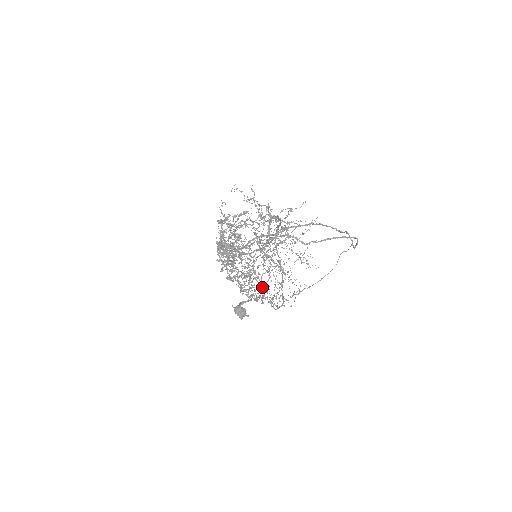
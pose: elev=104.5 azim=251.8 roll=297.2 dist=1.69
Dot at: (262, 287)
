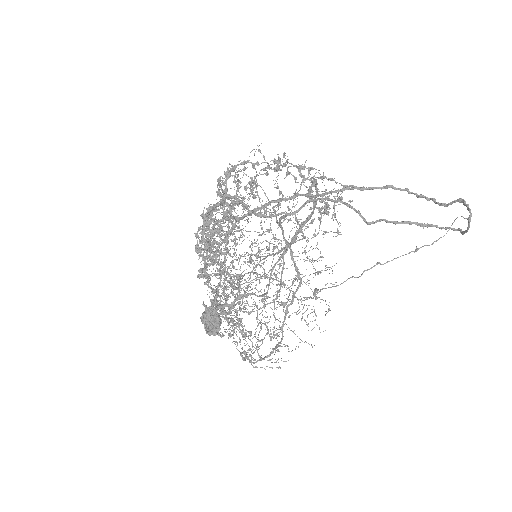
Dot at: (240, 322)
